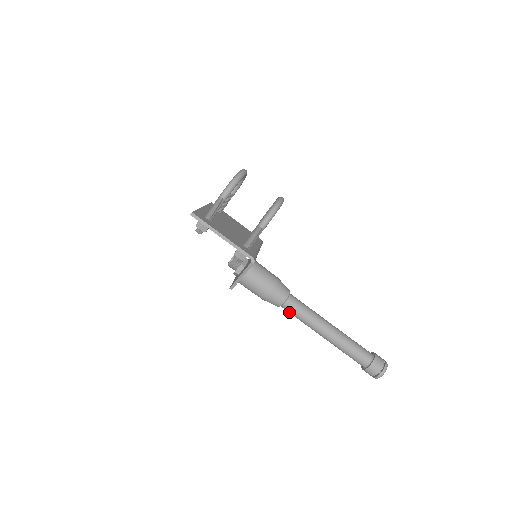
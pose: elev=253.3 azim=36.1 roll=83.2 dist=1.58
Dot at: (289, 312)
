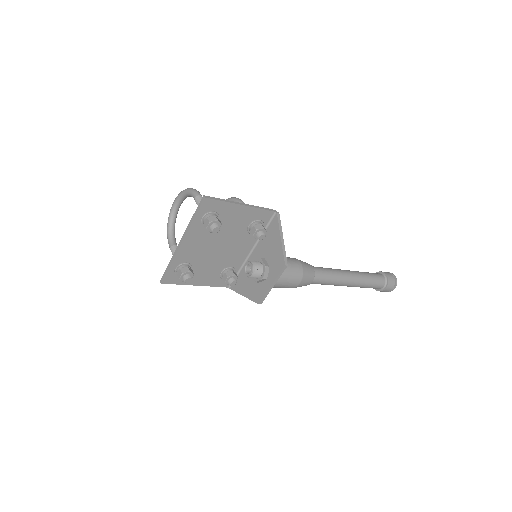
Dot at: (322, 277)
